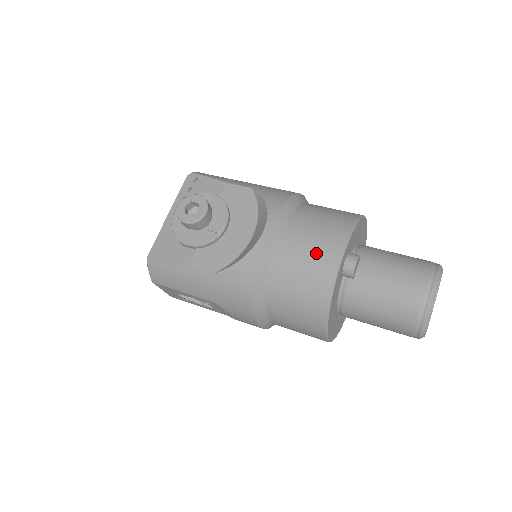
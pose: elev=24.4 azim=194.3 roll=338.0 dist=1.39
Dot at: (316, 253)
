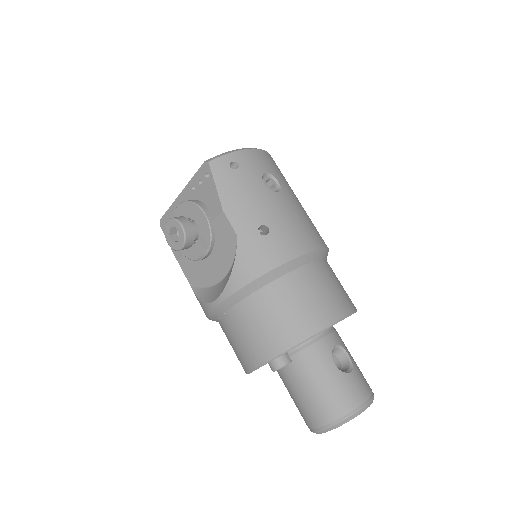
Dot at: (244, 347)
